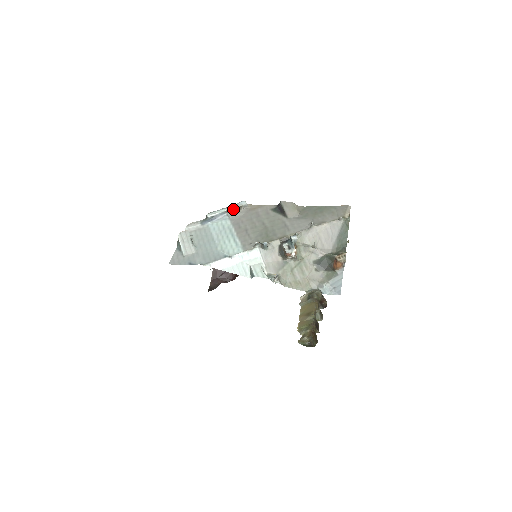
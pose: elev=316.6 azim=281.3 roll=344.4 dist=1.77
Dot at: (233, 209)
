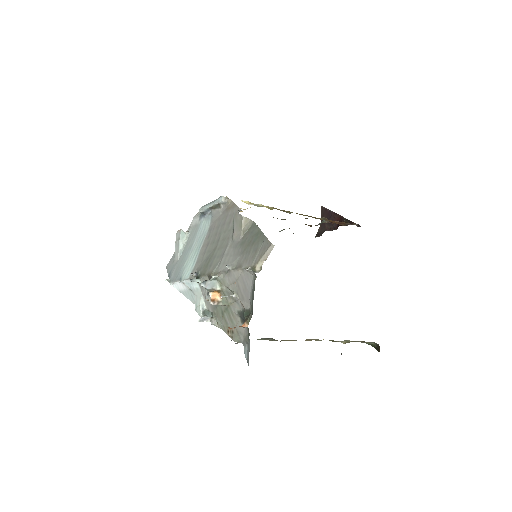
Dot at: (214, 206)
